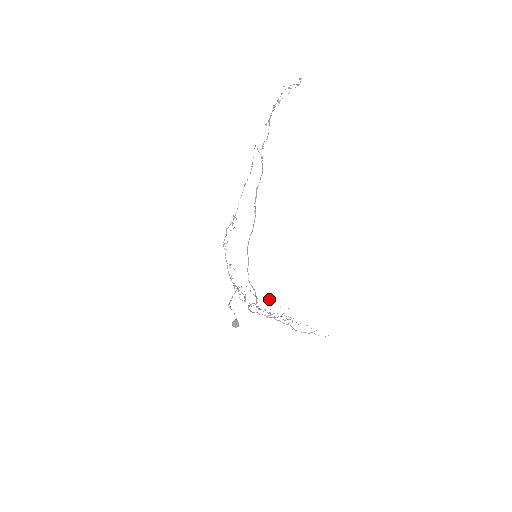
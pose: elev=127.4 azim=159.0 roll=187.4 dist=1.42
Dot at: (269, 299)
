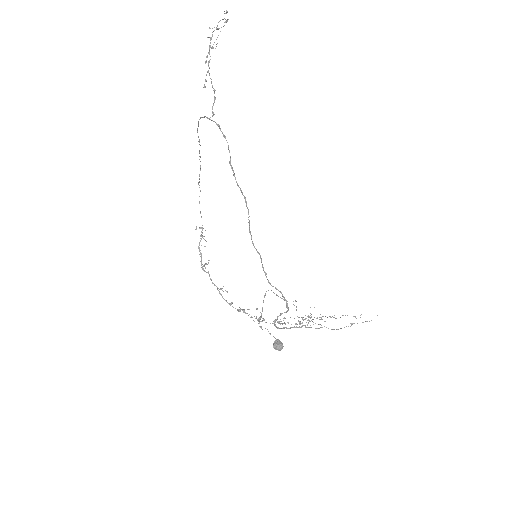
Dot at: occluded
